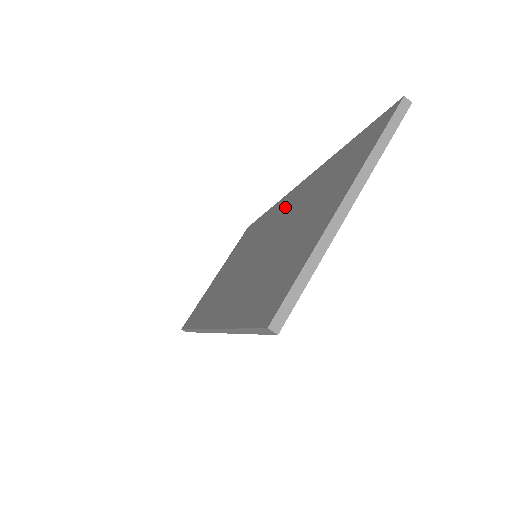
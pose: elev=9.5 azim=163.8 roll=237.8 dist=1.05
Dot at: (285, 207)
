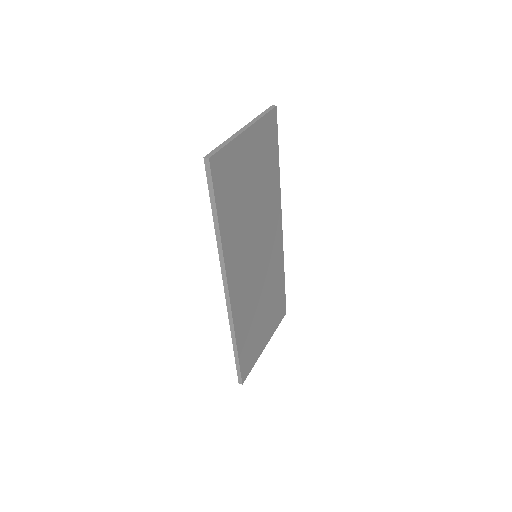
Dot at: occluded
